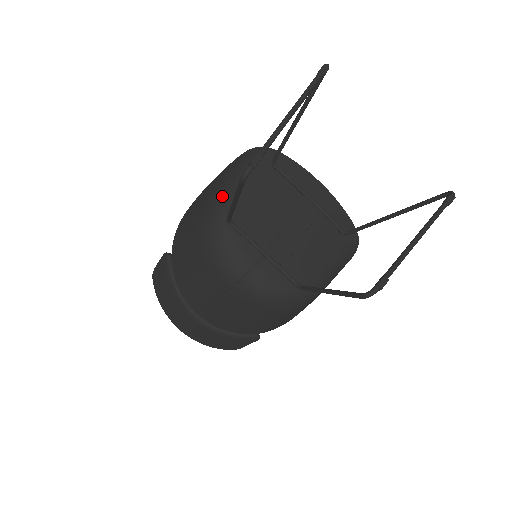
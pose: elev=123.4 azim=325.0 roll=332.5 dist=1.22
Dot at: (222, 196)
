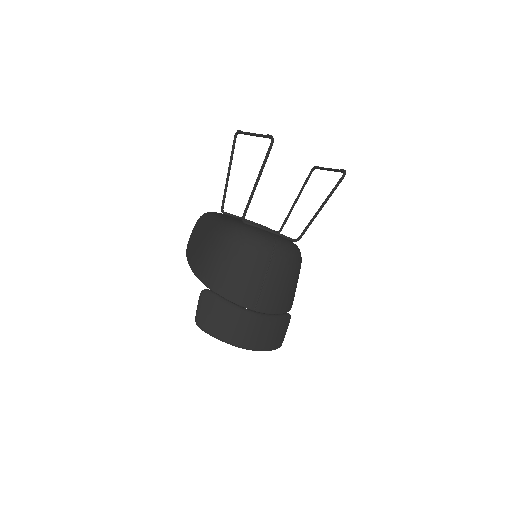
Dot at: (221, 222)
